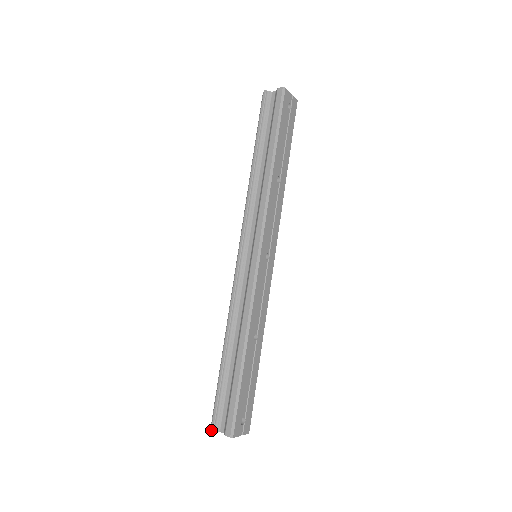
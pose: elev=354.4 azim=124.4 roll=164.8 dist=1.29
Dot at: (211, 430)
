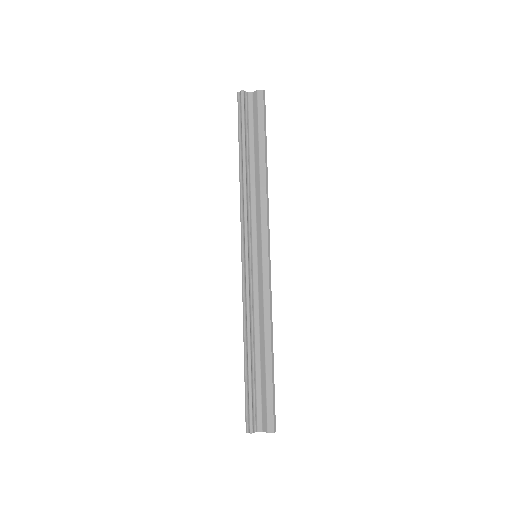
Dot at: (250, 433)
